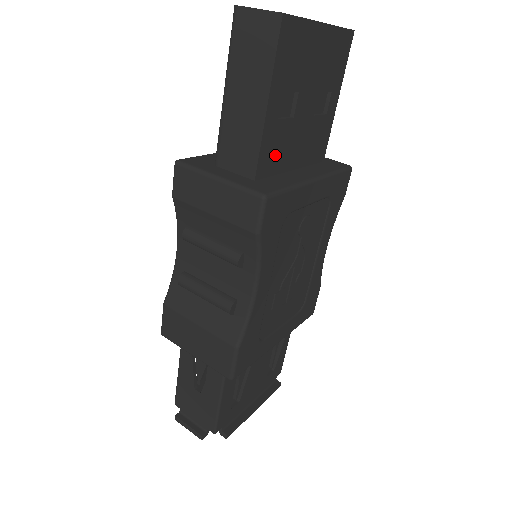
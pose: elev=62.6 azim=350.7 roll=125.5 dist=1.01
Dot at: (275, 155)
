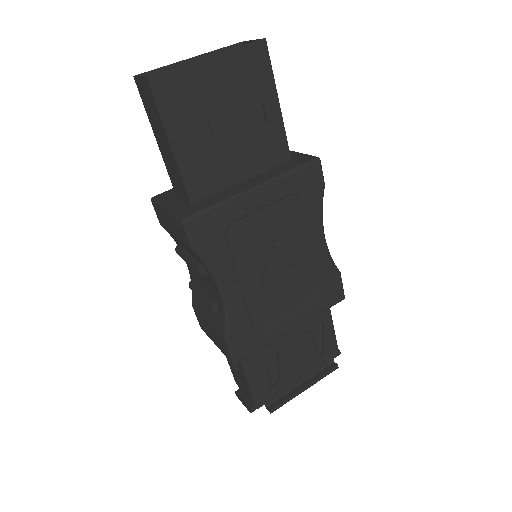
Dot at: (207, 178)
